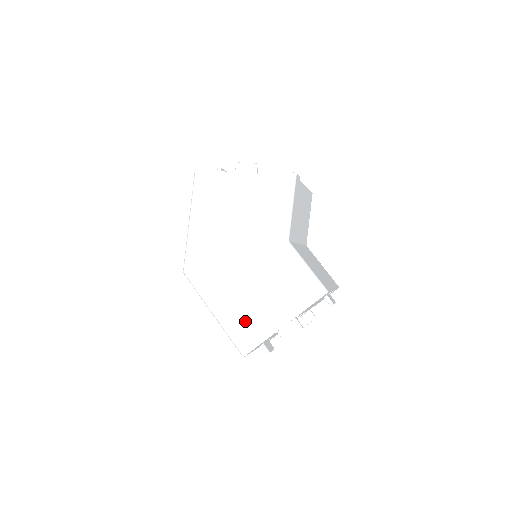
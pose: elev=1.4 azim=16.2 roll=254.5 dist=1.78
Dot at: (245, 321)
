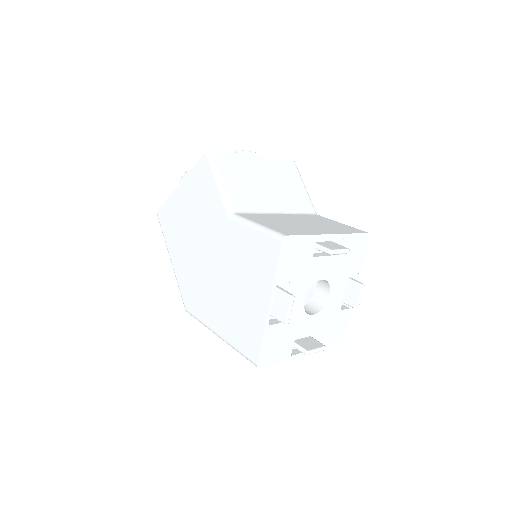
Dot at: (240, 325)
